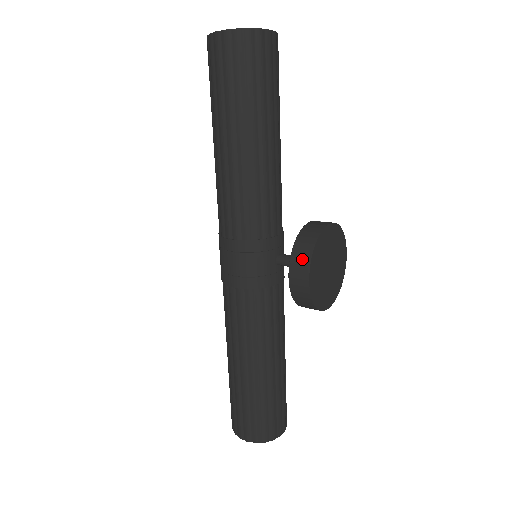
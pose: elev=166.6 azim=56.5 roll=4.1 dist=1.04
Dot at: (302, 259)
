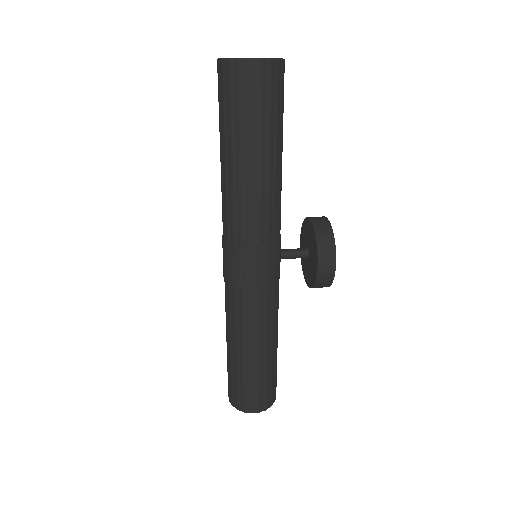
Dot at: (328, 252)
